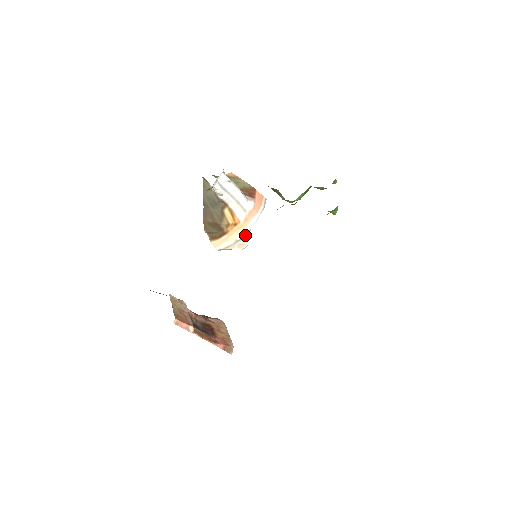
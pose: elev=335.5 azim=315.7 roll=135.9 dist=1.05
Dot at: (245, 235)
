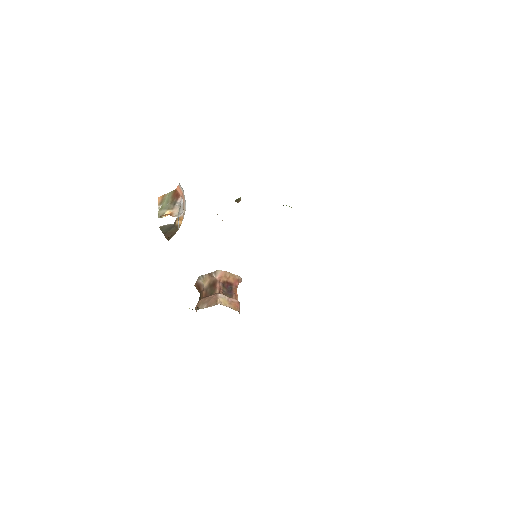
Dot at: (184, 214)
